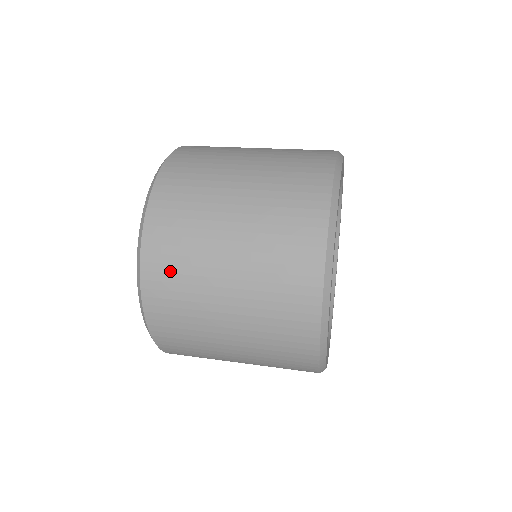
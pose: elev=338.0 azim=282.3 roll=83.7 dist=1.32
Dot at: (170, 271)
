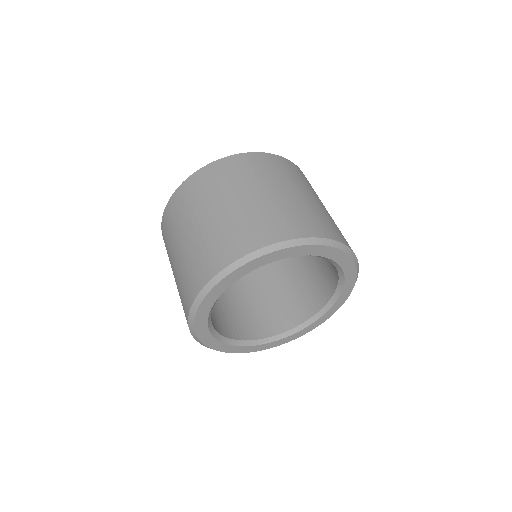
Dot at: (170, 221)
